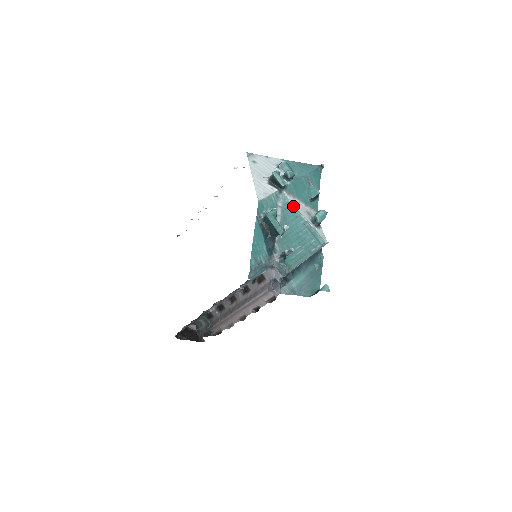
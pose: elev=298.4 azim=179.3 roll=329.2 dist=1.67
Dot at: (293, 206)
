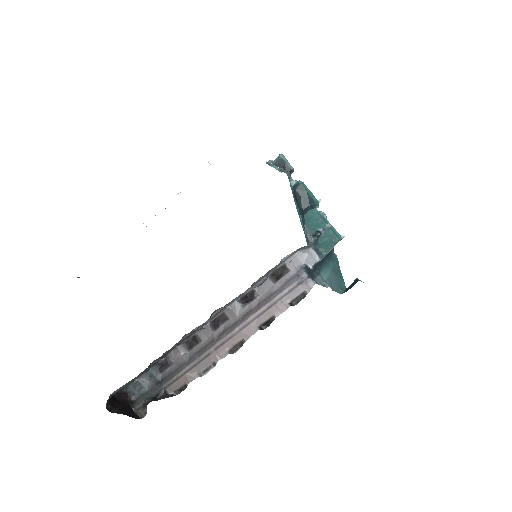
Dot at: occluded
